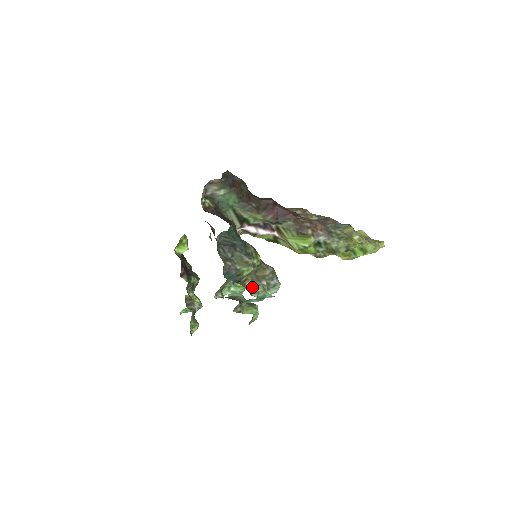
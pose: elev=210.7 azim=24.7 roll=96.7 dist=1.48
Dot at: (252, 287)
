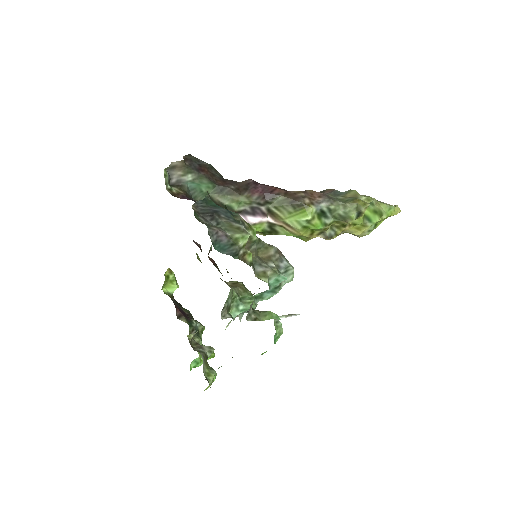
Dot at: (258, 270)
